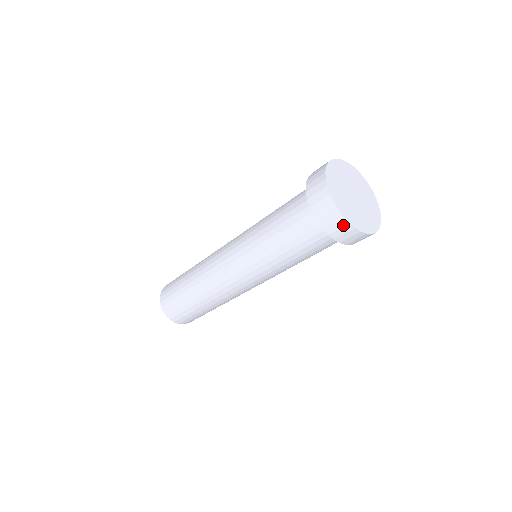
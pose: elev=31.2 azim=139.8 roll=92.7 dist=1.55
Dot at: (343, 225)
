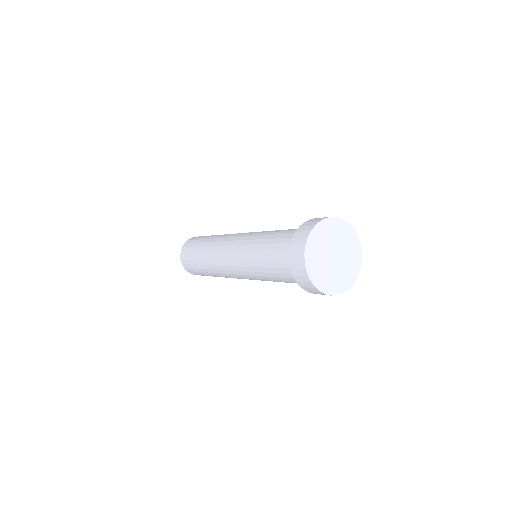
Dot at: (307, 281)
